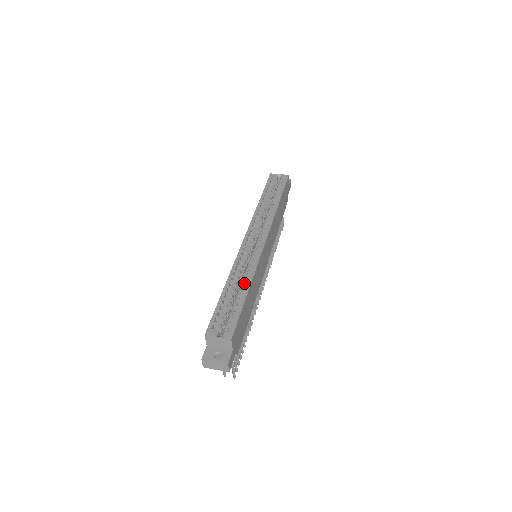
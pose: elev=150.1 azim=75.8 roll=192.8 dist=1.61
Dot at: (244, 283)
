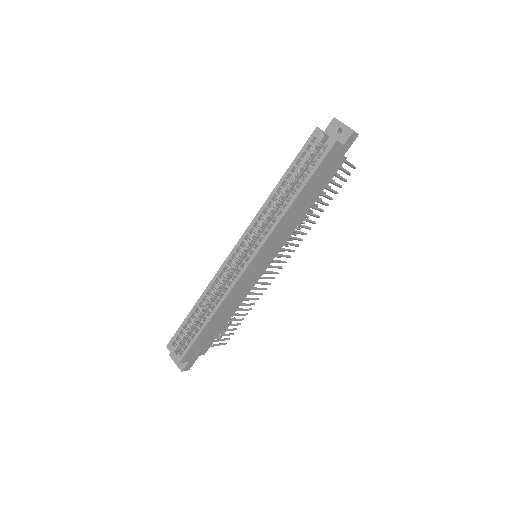
Dot at: (209, 310)
